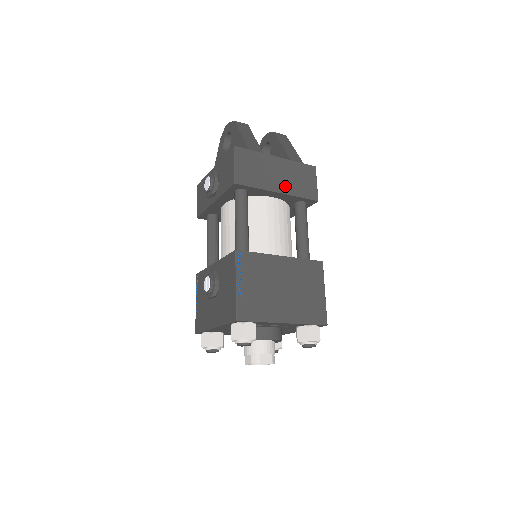
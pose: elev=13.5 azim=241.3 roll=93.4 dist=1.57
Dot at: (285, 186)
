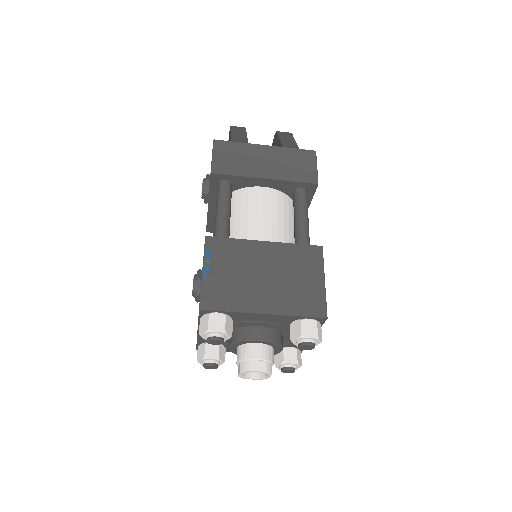
Dot at: (274, 172)
